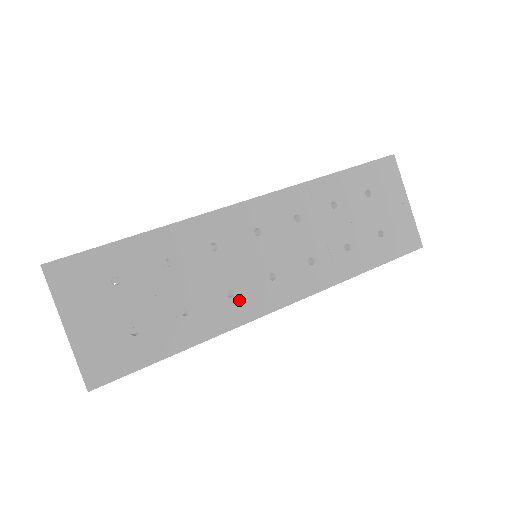
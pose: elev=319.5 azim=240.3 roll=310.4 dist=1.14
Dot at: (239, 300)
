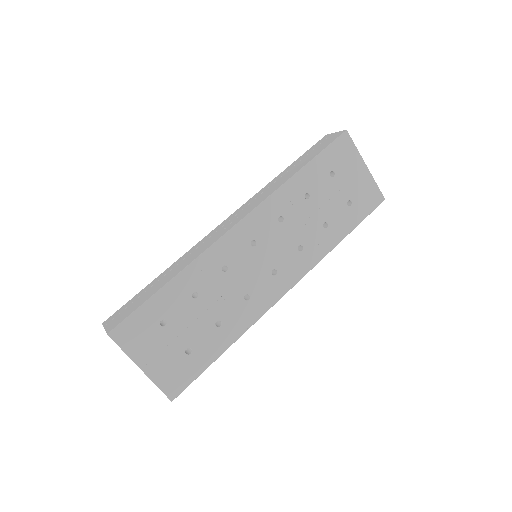
Dot at: (255, 299)
